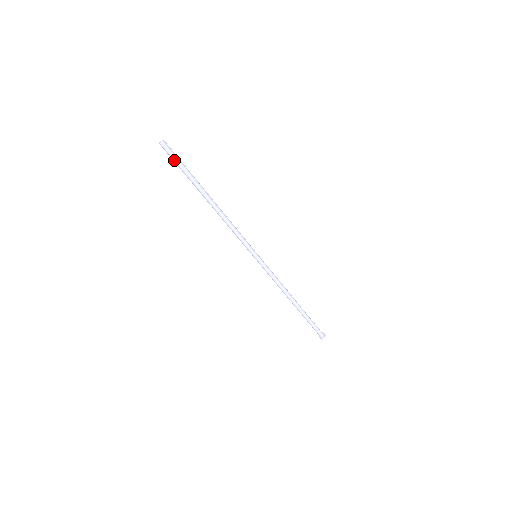
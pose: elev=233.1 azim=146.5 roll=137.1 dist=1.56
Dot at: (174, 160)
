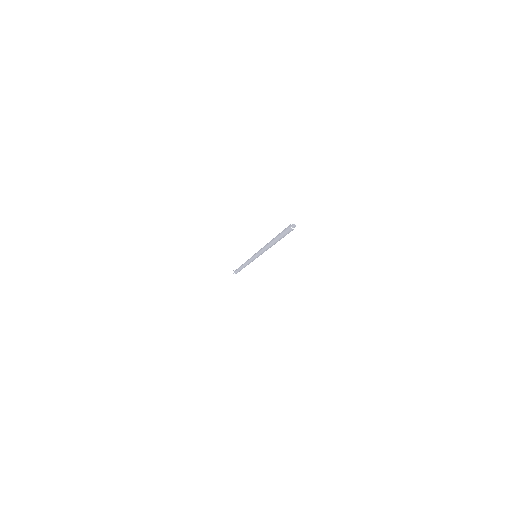
Dot at: (285, 232)
